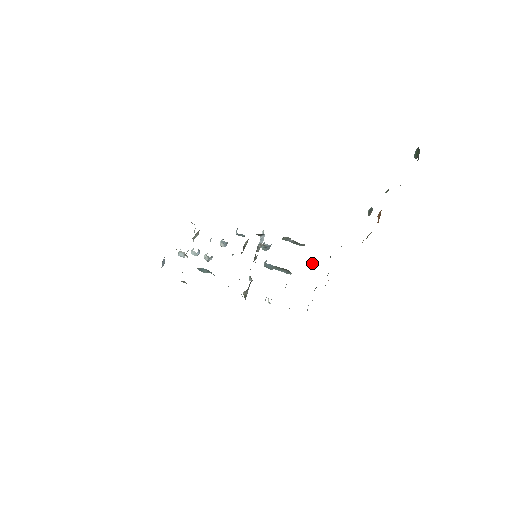
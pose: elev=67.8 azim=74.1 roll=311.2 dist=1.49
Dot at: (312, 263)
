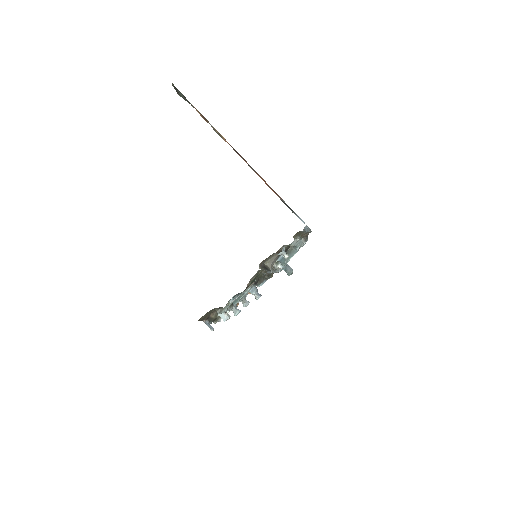
Dot at: occluded
